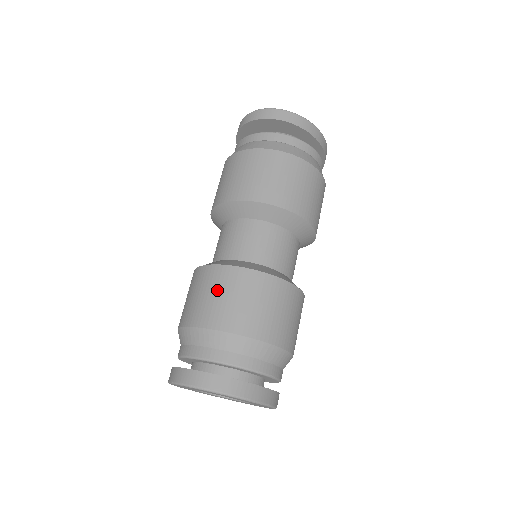
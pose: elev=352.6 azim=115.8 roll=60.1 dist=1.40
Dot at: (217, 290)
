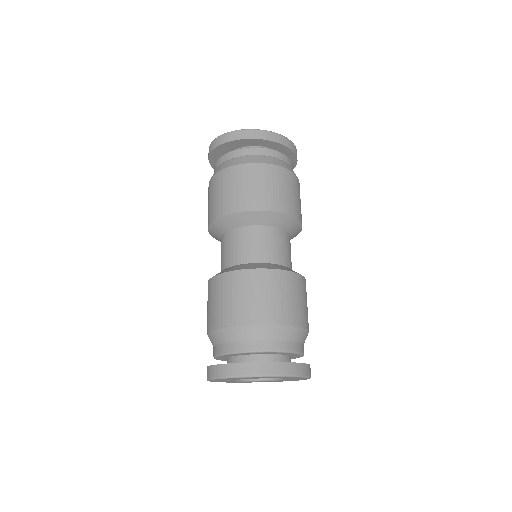
Dot at: (208, 301)
